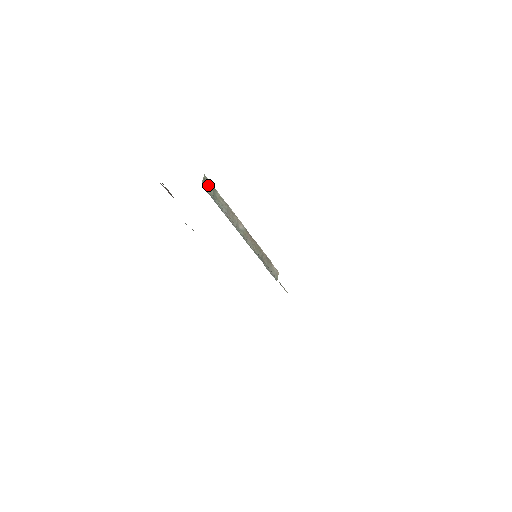
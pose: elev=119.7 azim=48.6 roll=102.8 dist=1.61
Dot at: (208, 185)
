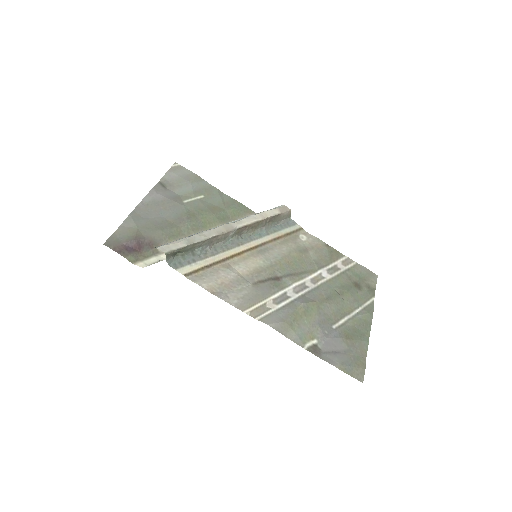
Dot at: (175, 252)
